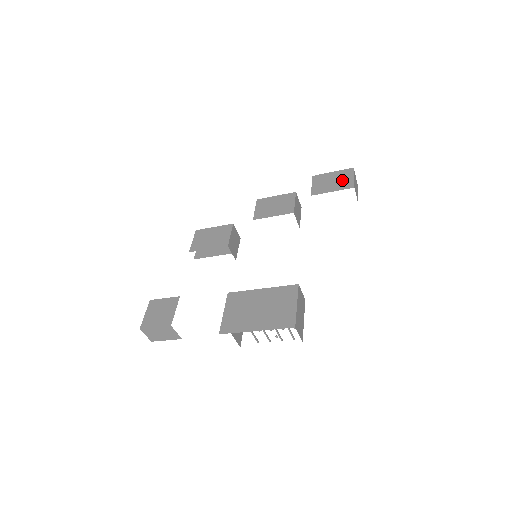
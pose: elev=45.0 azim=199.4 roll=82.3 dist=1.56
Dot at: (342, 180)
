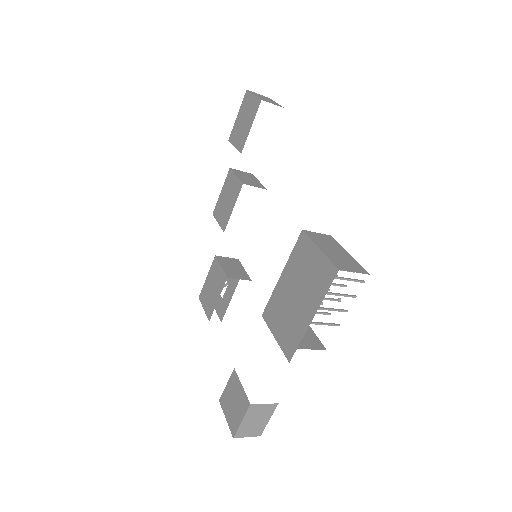
Dot at: (248, 110)
